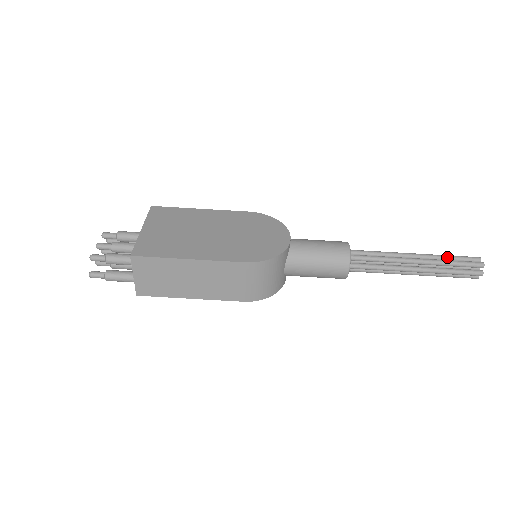
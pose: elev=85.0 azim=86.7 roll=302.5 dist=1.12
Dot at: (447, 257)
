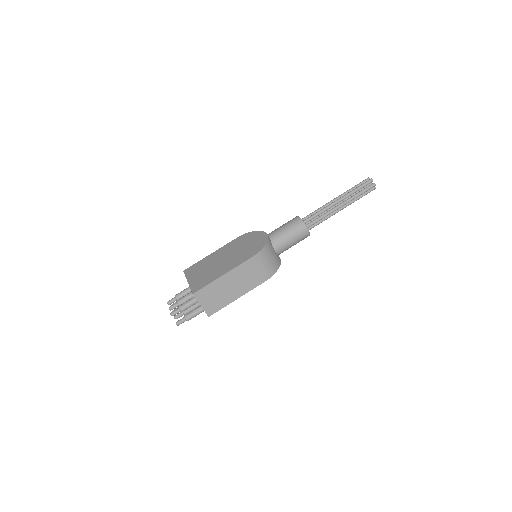
Dot at: (352, 189)
